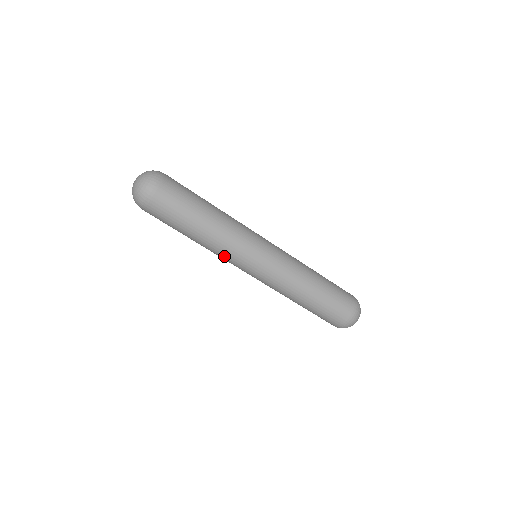
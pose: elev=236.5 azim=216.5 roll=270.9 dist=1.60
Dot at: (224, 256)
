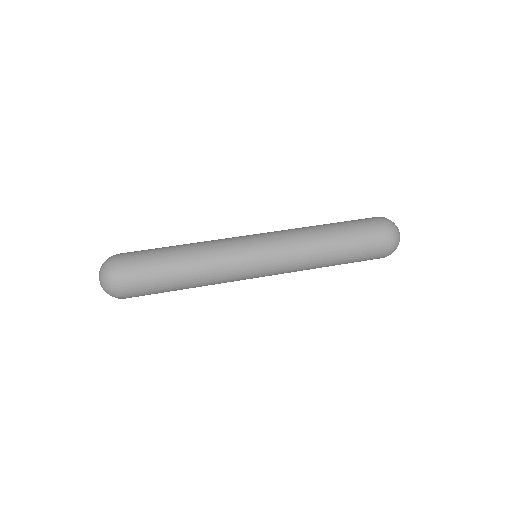
Dot at: (225, 282)
